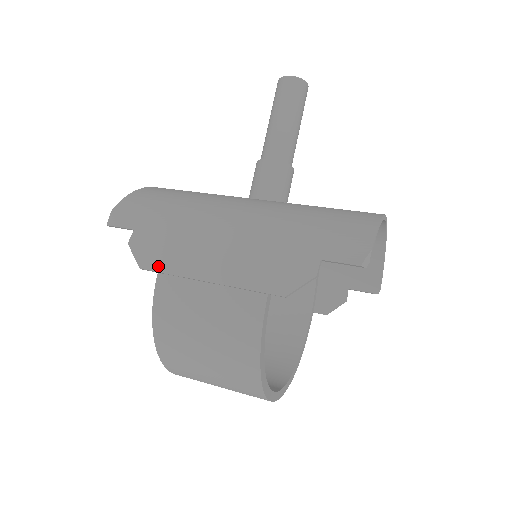
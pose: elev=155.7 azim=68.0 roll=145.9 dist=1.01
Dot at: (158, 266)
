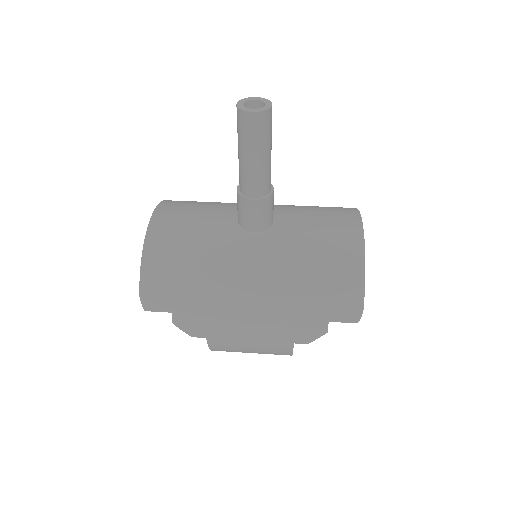
Dot at: (206, 335)
